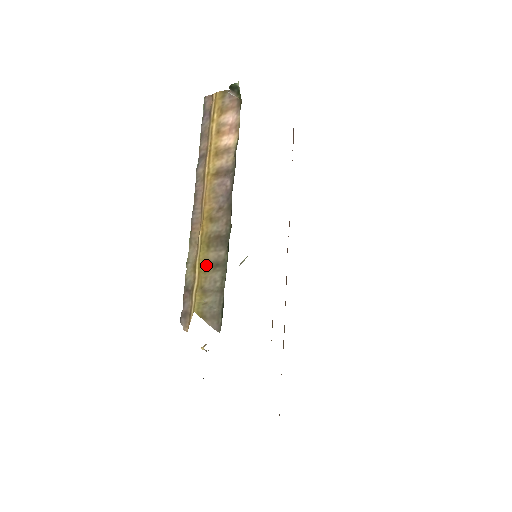
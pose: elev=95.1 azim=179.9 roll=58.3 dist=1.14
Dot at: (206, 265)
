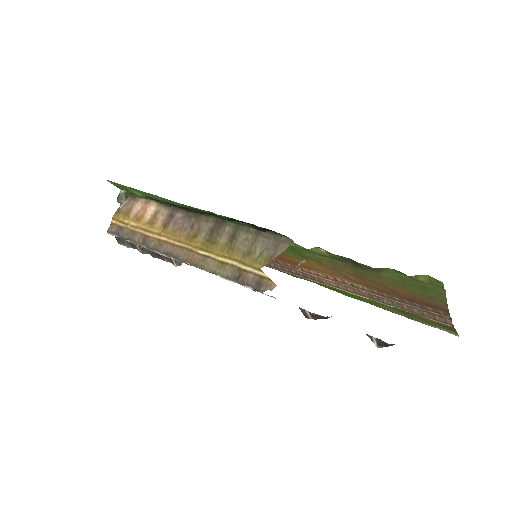
Dot at: (227, 248)
